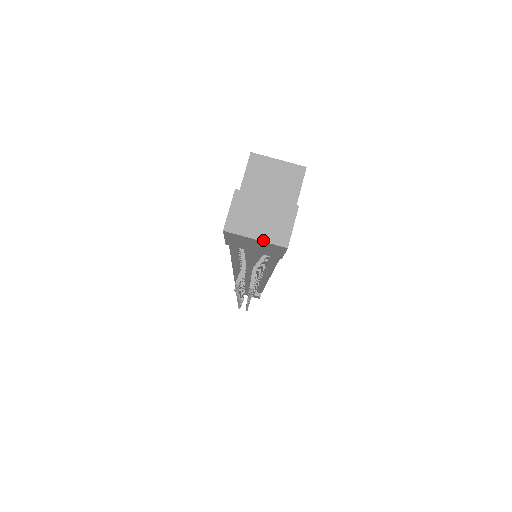
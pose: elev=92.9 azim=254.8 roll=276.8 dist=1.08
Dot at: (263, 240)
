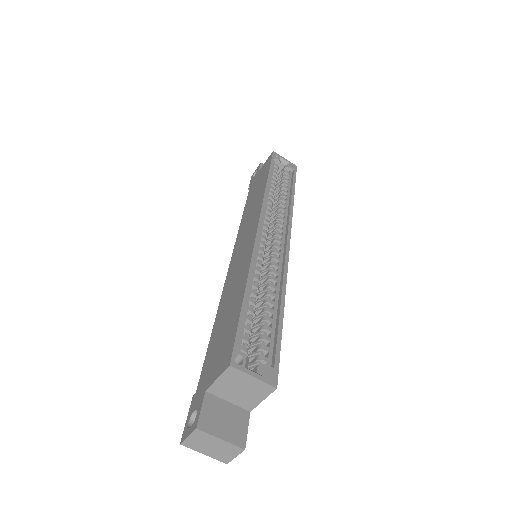
Dot at: (210, 456)
